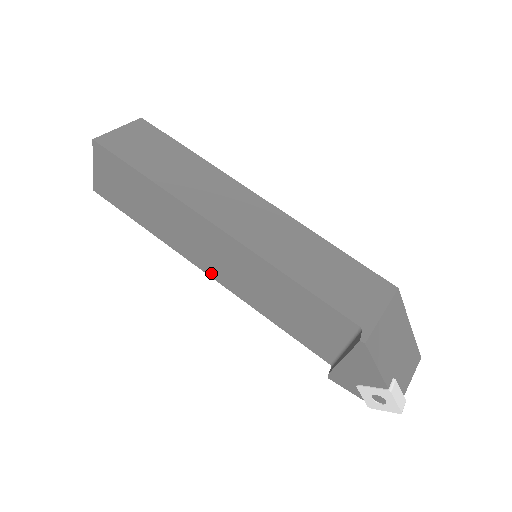
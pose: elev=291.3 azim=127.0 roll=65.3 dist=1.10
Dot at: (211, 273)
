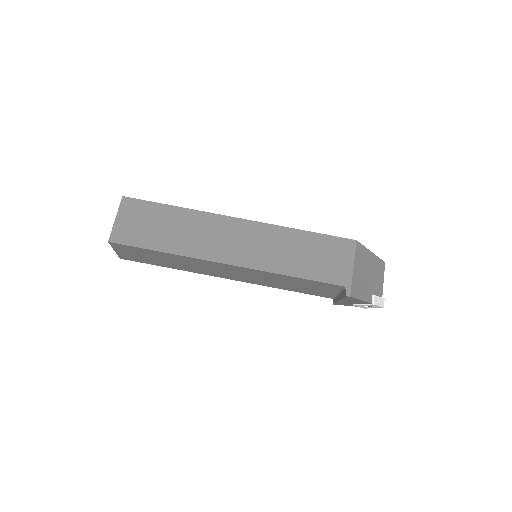
Dot at: (232, 279)
